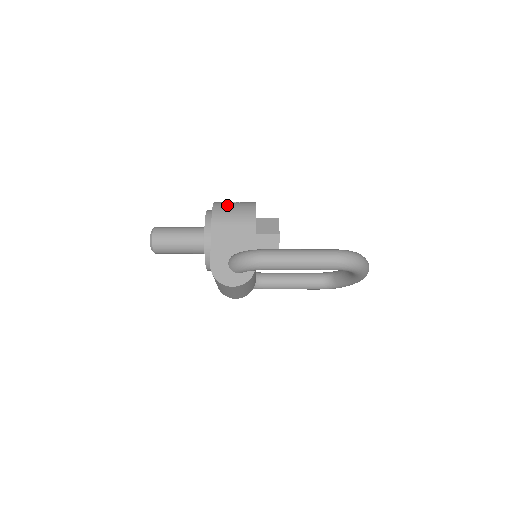
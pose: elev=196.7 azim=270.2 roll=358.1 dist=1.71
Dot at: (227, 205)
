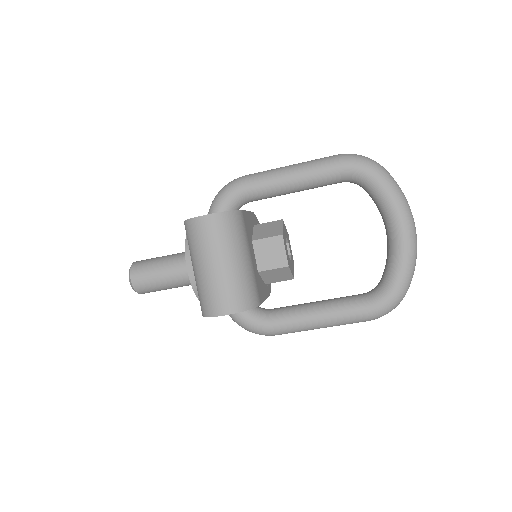
Dot at: occluded
